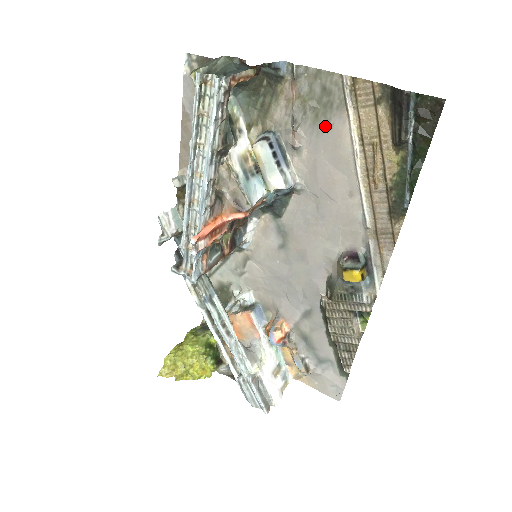
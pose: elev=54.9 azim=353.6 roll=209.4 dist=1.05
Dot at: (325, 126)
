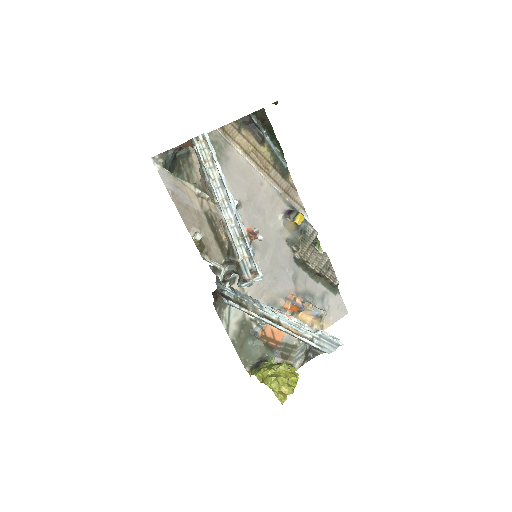
Dot at: (226, 160)
